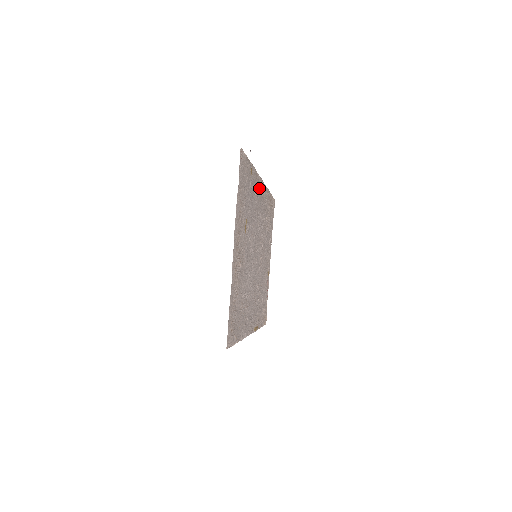
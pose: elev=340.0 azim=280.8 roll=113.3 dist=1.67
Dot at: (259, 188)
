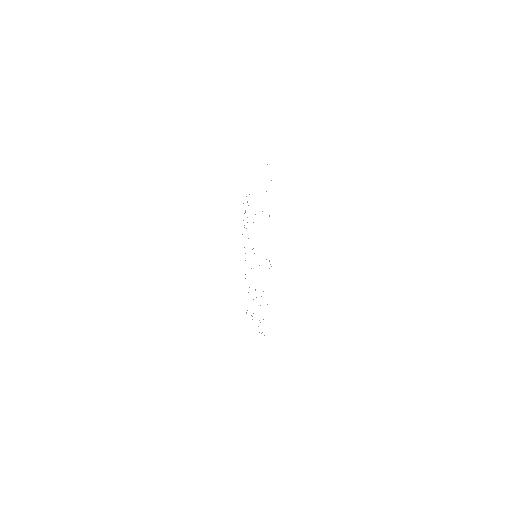
Dot at: occluded
